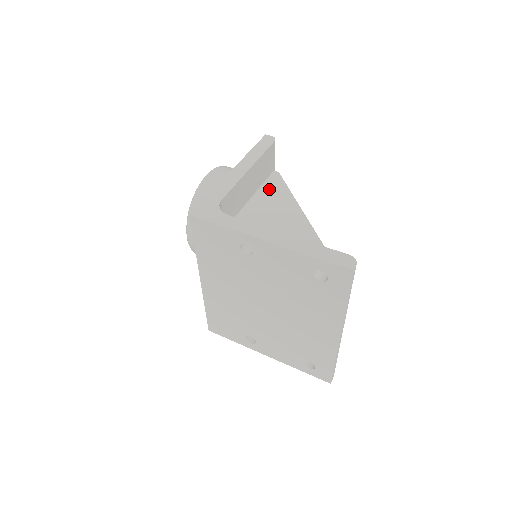
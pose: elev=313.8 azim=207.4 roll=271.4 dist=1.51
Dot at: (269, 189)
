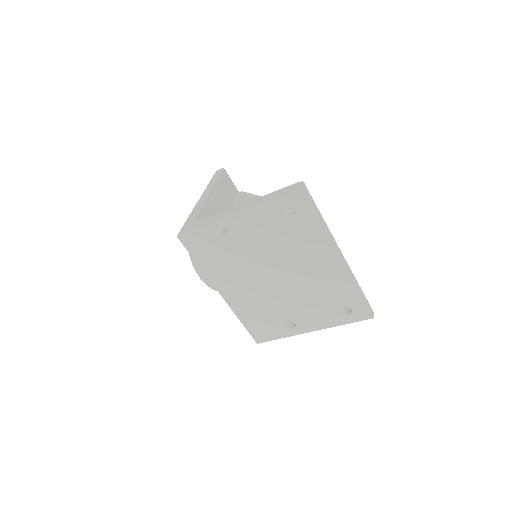
Dot at: (238, 203)
